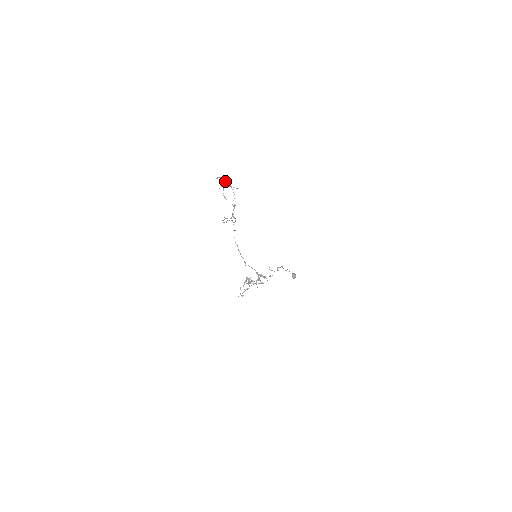
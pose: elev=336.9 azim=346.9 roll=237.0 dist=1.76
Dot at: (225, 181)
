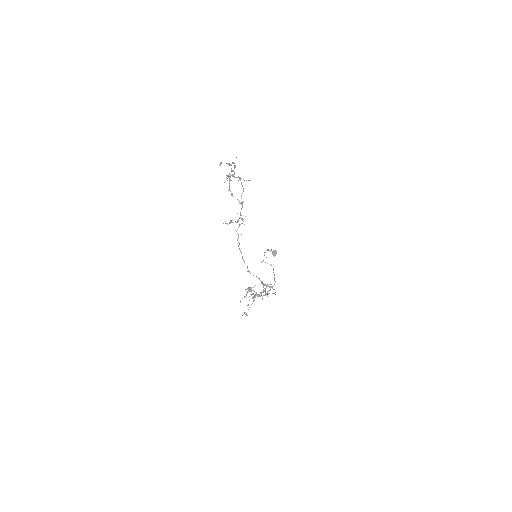
Dot at: (232, 171)
